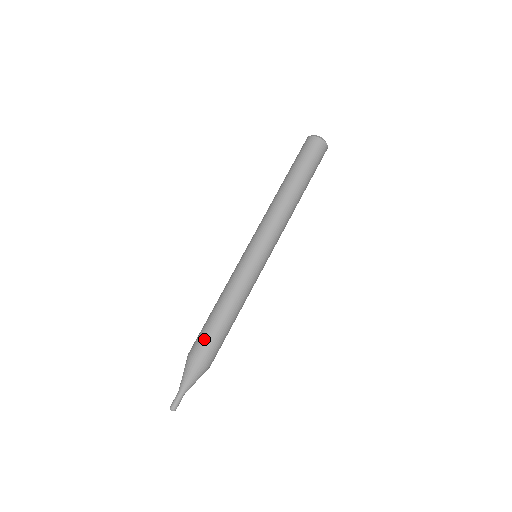
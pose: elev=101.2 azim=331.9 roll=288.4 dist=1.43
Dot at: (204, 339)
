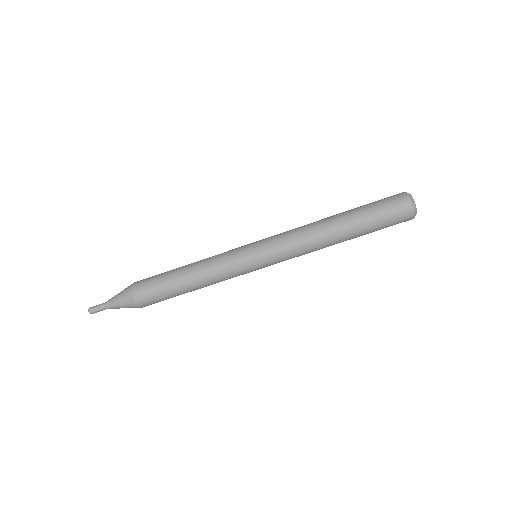
Dot at: (154, 291)
